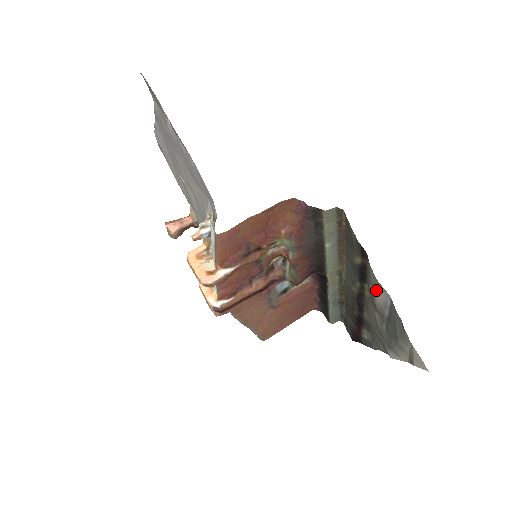
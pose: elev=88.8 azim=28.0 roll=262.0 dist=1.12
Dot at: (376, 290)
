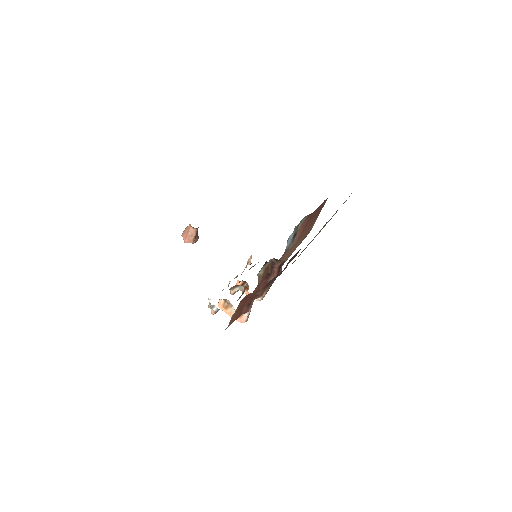
Dot at: occluded
